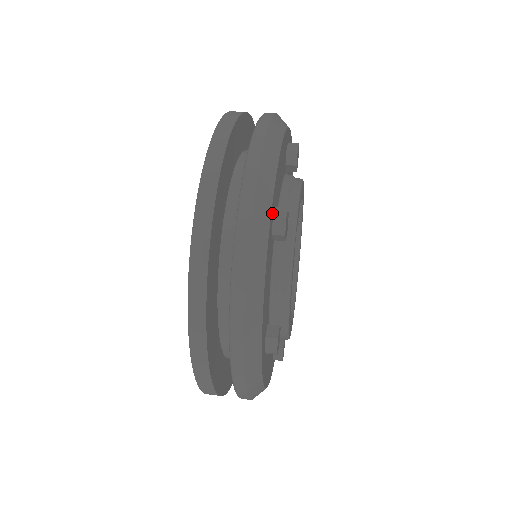
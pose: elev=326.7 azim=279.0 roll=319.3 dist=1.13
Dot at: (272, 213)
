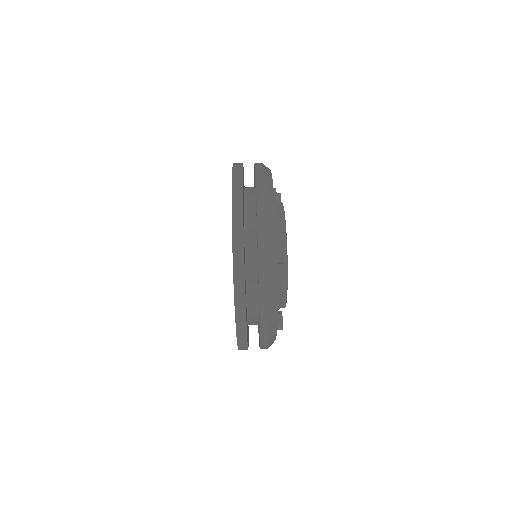
Dot at: occluded
